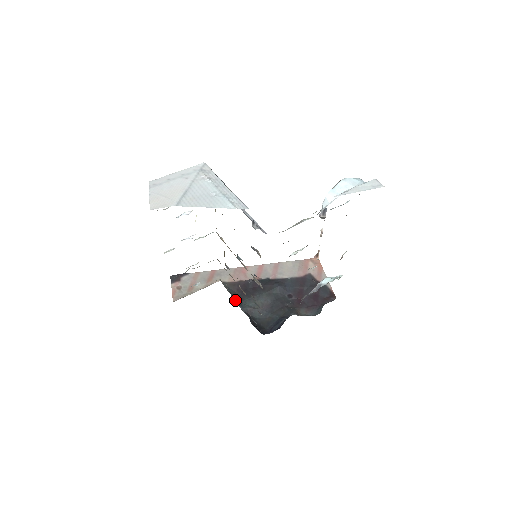
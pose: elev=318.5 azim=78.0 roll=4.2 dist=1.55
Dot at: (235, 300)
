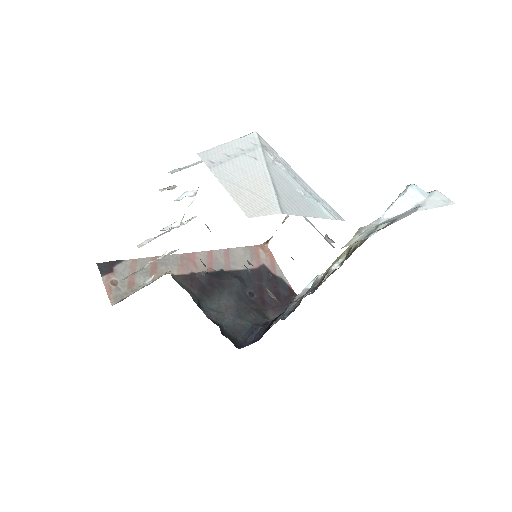
Dot at: (194, 301)
